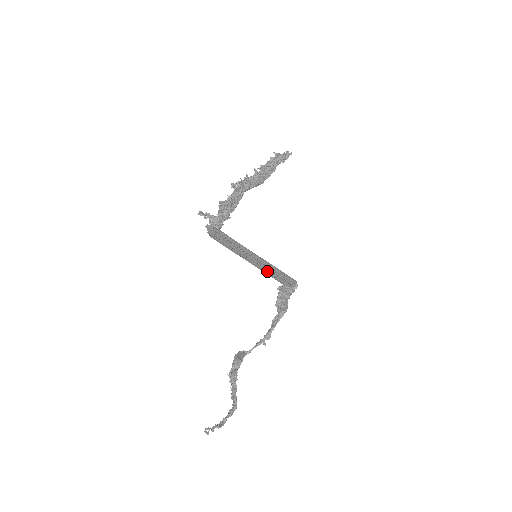
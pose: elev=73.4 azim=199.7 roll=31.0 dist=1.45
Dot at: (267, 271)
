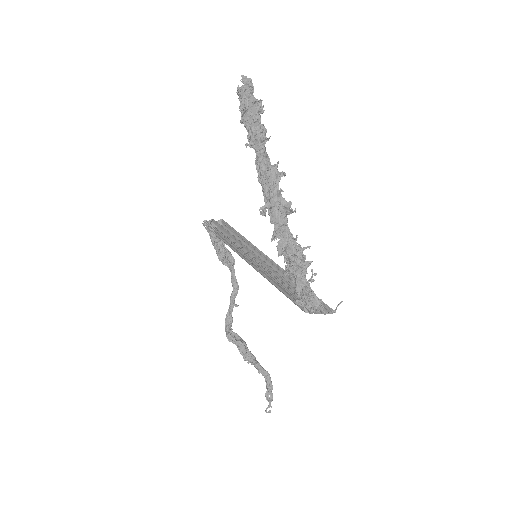
Dot at: occluded
